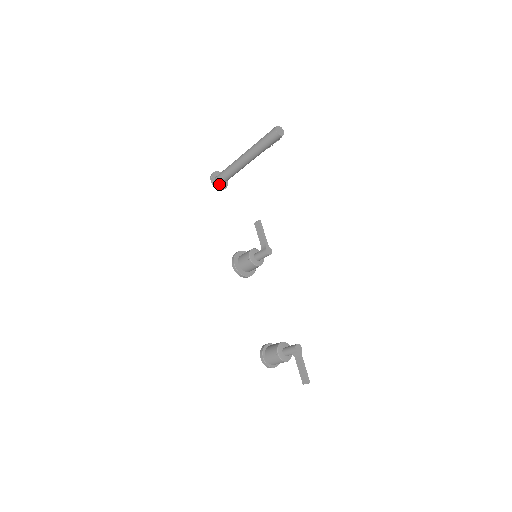
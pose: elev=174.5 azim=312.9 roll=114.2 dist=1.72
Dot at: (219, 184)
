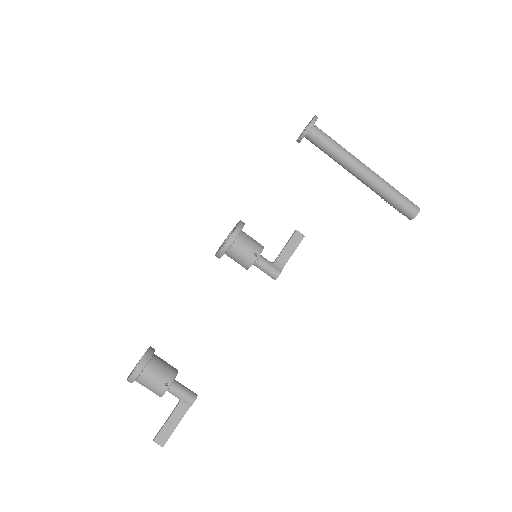
Dot at: occluded
